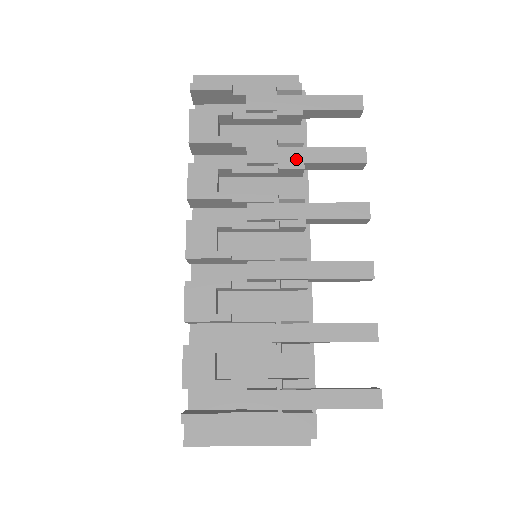
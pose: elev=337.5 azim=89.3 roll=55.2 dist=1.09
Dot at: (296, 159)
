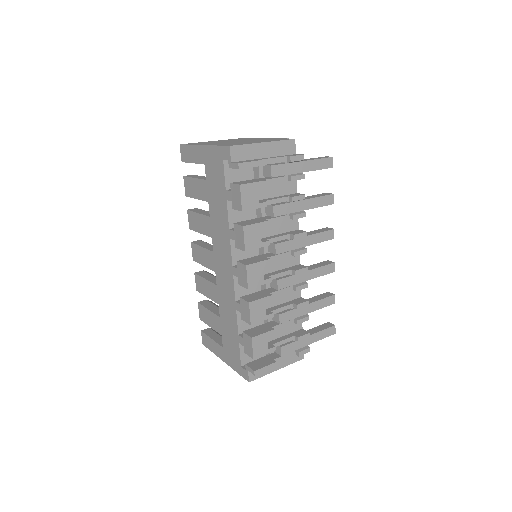
Dot at: (300, 209)
